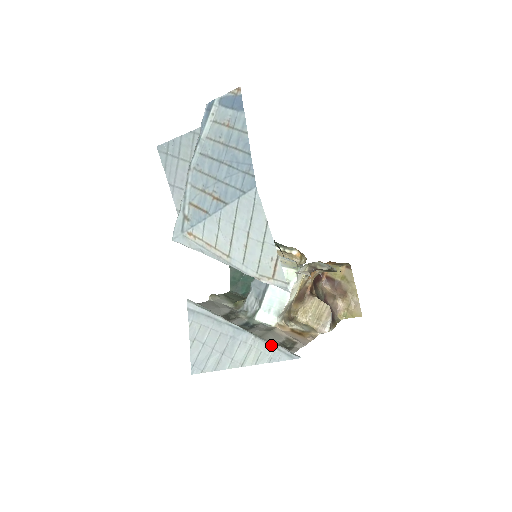
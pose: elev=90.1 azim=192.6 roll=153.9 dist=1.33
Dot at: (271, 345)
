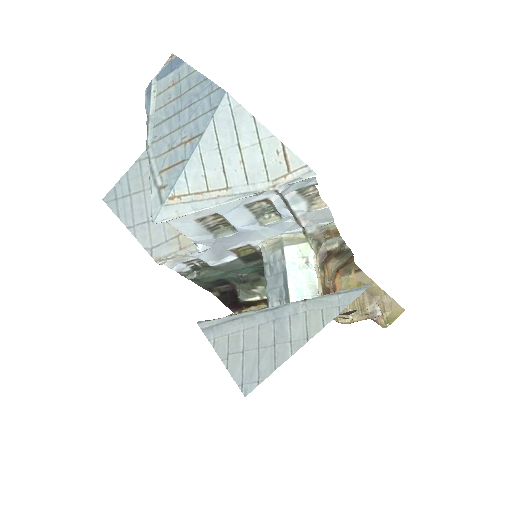
Dot at: (329, 295)
